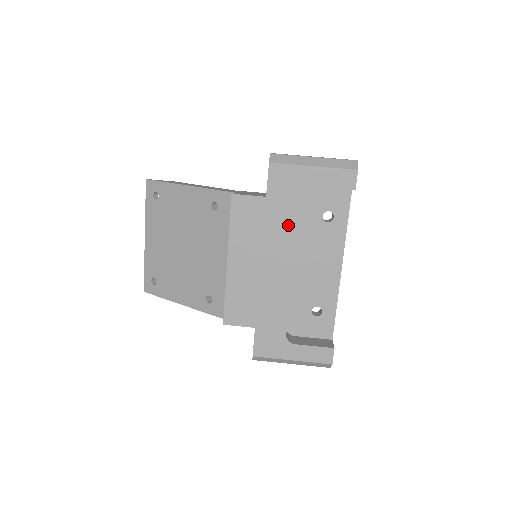
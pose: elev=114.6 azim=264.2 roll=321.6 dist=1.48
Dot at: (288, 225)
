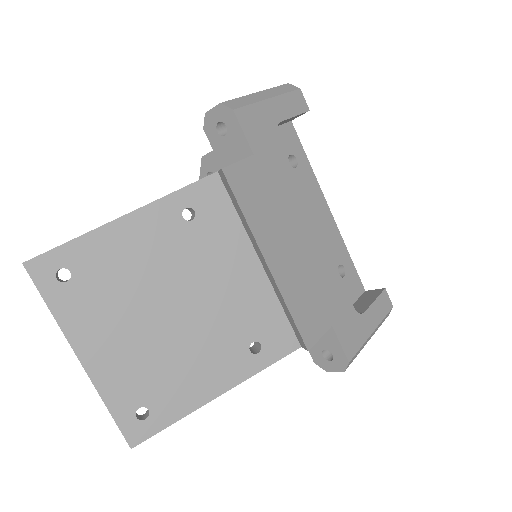
Dot at: (288, 178)
